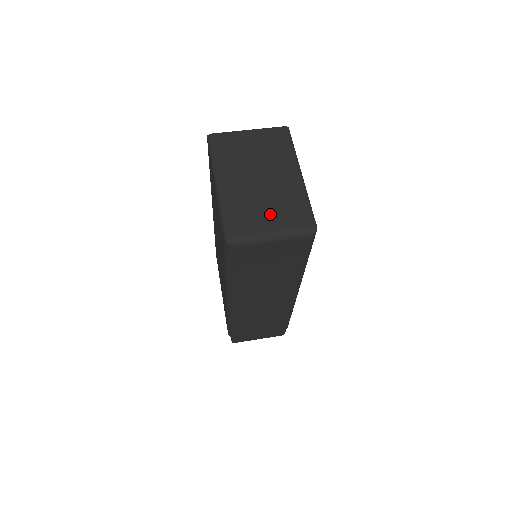
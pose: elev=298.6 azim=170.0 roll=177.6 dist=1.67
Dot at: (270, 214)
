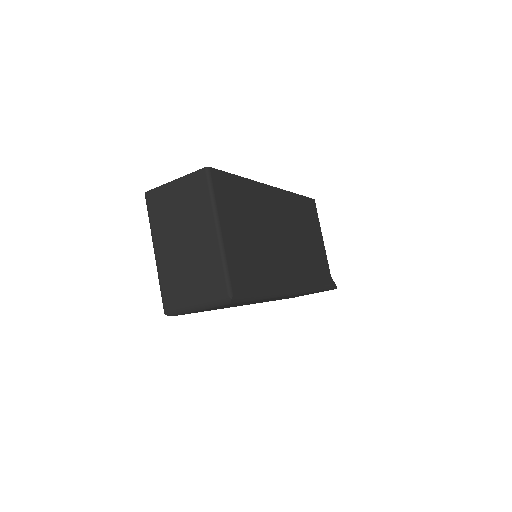
Dot at: (193, 284)
